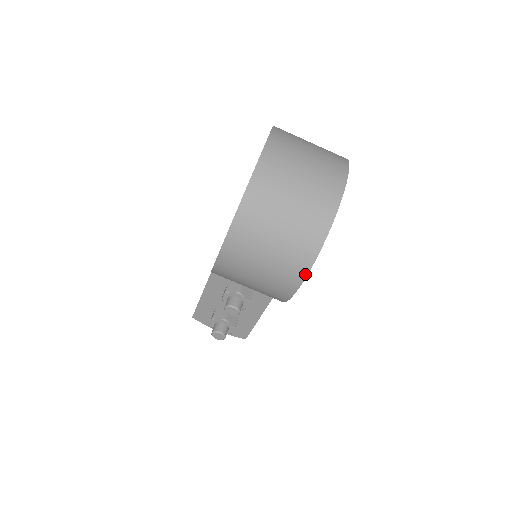
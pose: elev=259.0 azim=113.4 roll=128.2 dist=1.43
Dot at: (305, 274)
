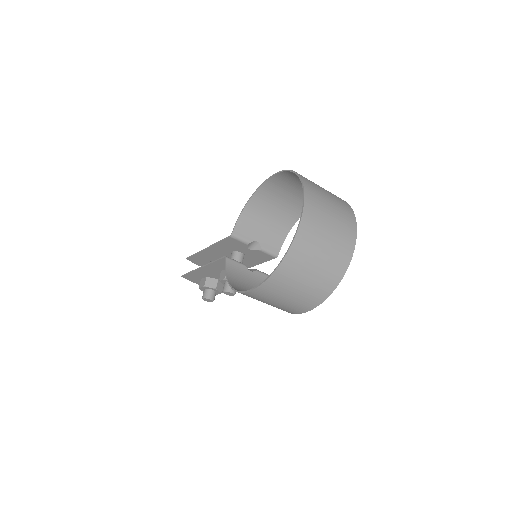
Dot at: (311, 309)
